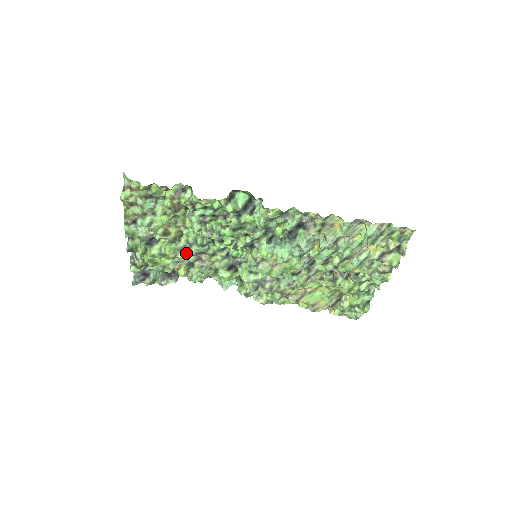
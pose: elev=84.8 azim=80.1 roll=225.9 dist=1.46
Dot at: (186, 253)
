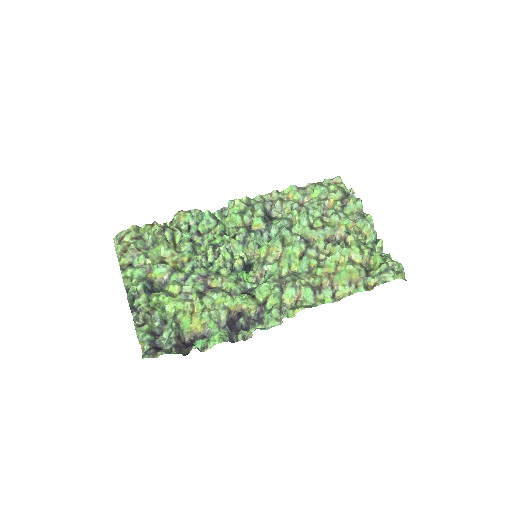
Dot at: (190, 278)
